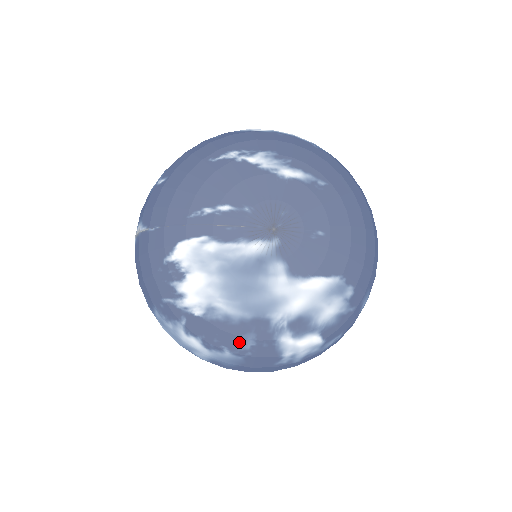
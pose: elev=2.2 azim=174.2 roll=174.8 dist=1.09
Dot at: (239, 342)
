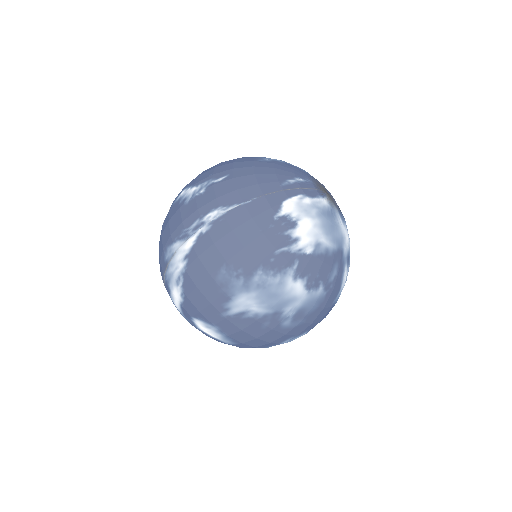
Dot at: (330, 273)
